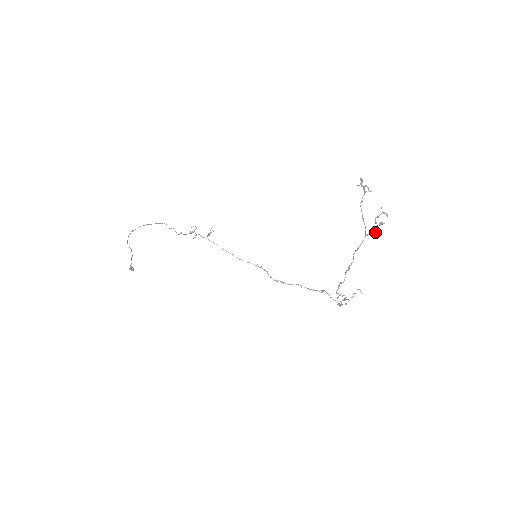
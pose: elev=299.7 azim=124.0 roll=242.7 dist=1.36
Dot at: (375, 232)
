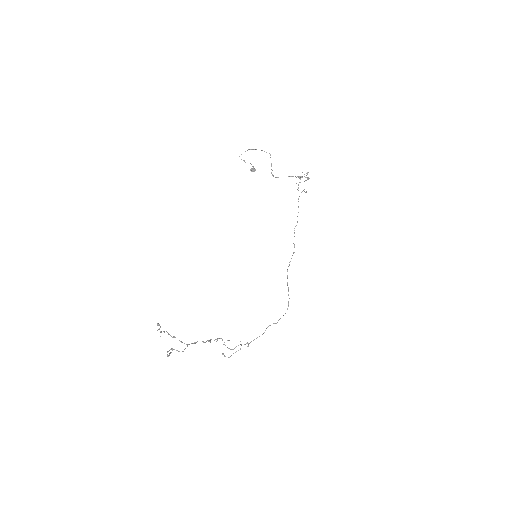
Dot at: (182, 351)
